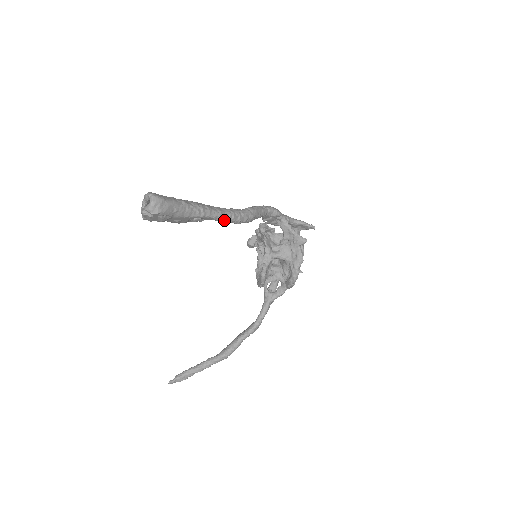
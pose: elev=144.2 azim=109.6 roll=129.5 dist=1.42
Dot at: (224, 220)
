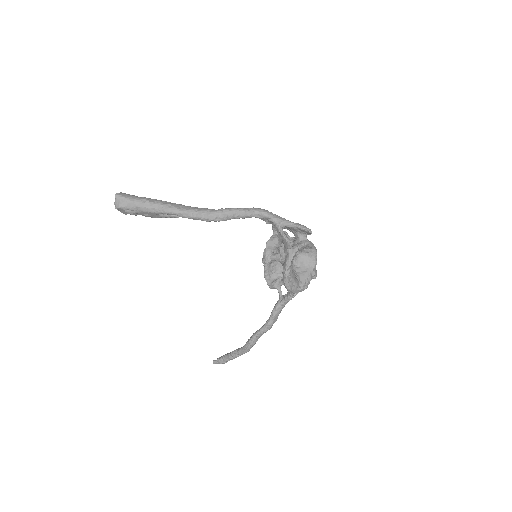
Dot at: (188, 217)
